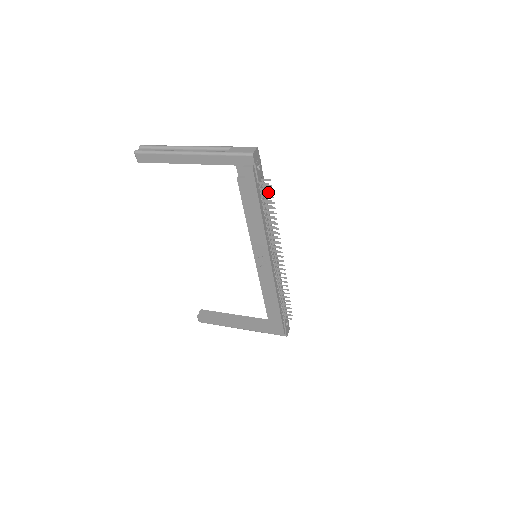
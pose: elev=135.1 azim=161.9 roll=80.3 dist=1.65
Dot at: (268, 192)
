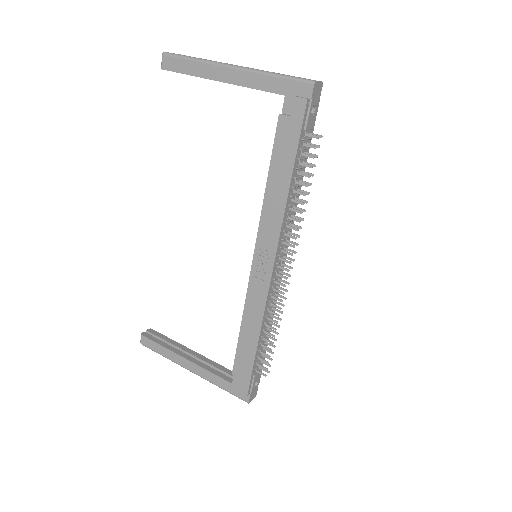
Dot at: occluded
